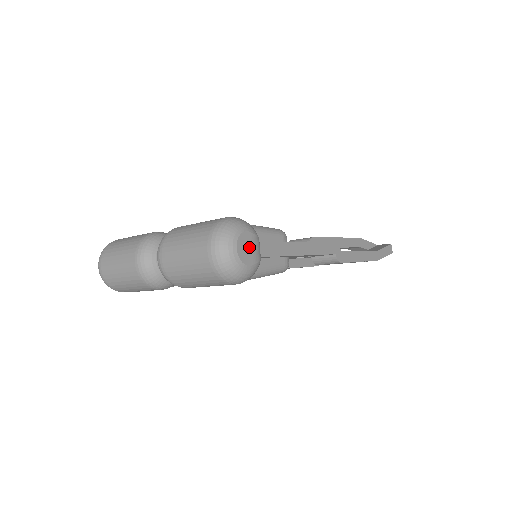
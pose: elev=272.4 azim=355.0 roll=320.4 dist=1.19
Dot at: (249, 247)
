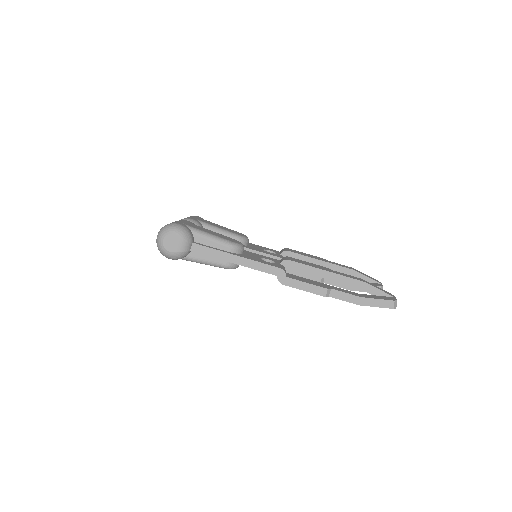
Dot at: (173, 242)
